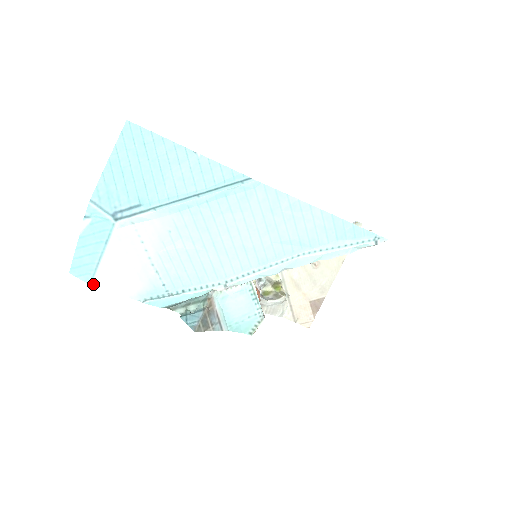
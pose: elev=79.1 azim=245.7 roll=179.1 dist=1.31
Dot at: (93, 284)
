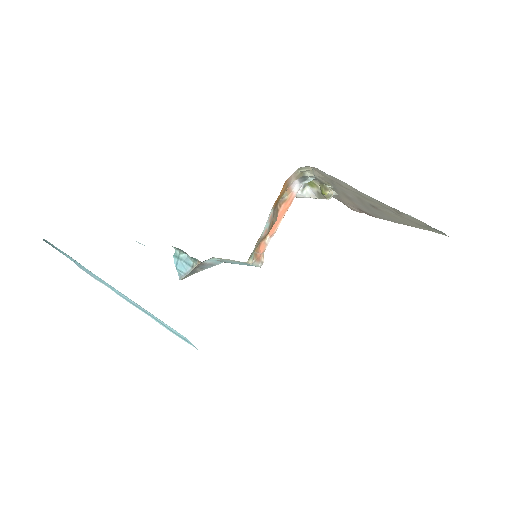
Dot at: occluded
